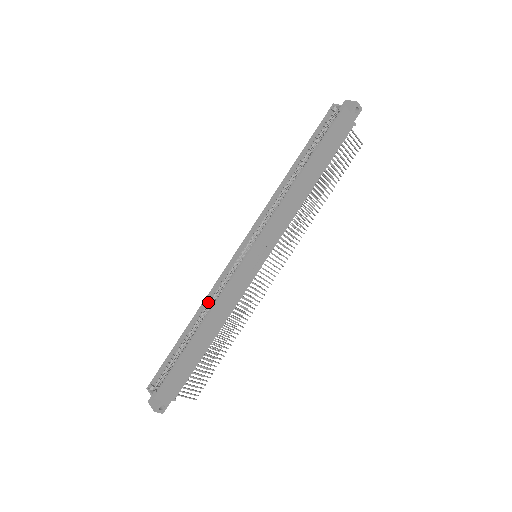
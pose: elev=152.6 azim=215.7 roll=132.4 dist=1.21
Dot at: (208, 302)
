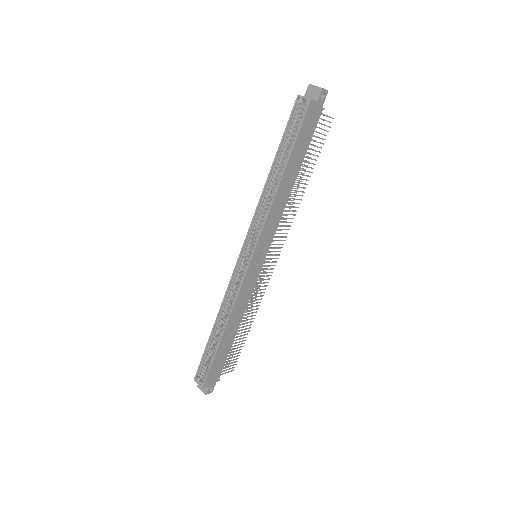
Dot at: (225, 306)
